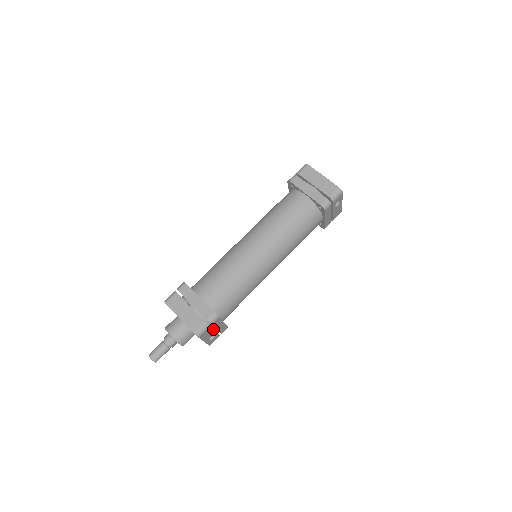
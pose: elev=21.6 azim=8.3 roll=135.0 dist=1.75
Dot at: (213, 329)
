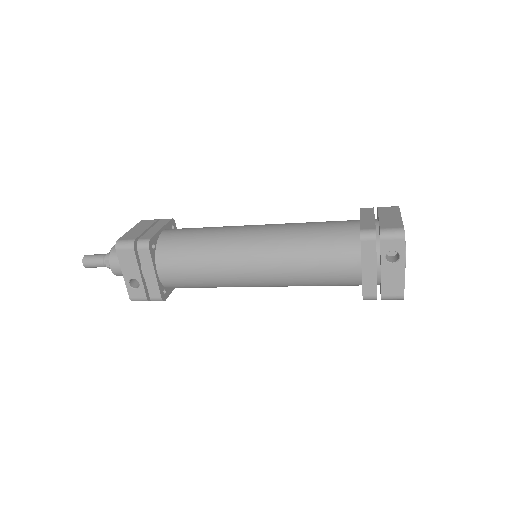
Dot at: (139, 266)
